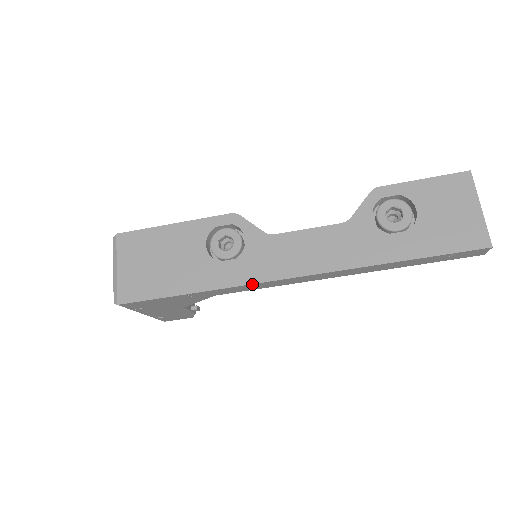
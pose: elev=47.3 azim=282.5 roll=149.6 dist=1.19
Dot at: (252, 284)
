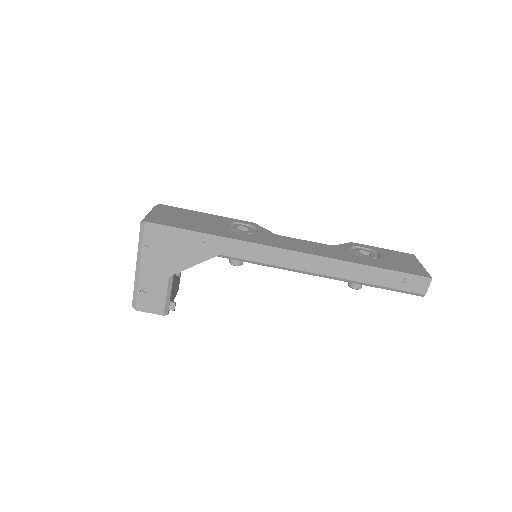
Dot at: (258, 244)
